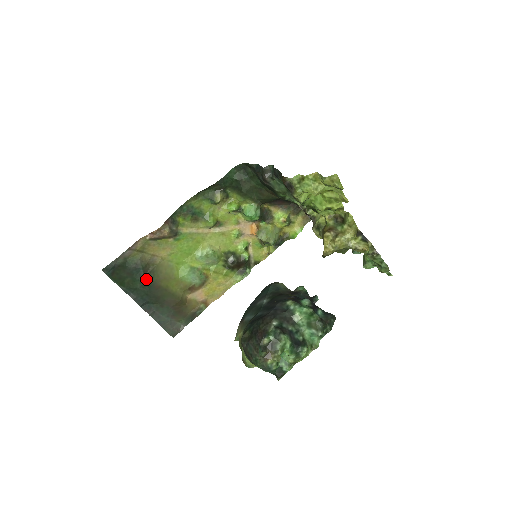
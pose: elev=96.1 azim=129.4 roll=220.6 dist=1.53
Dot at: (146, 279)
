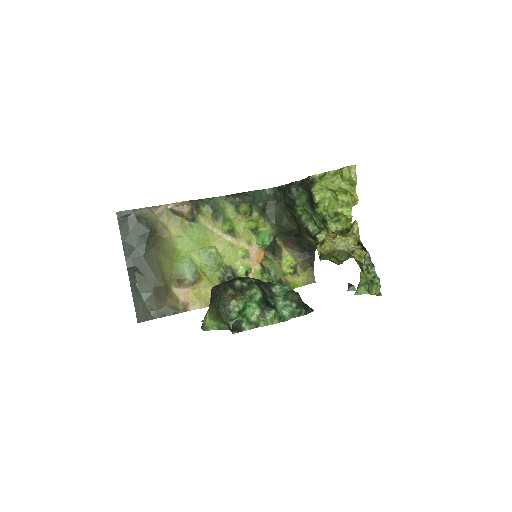
Dot at: (147, 242)
